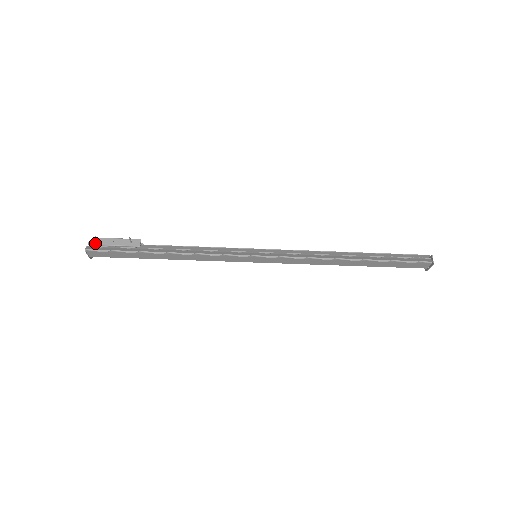
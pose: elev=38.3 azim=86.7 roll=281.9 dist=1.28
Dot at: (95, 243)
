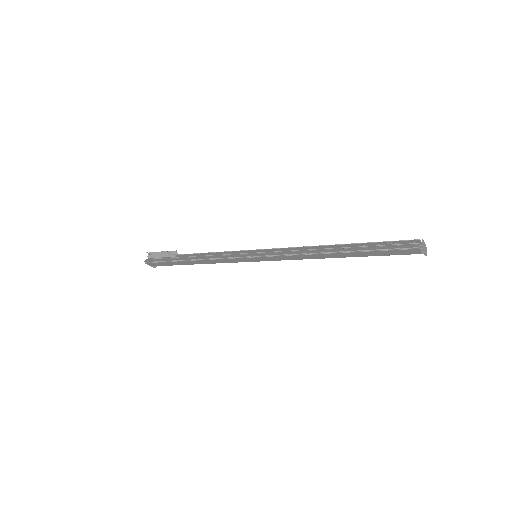
Dot at: (150, 257)
